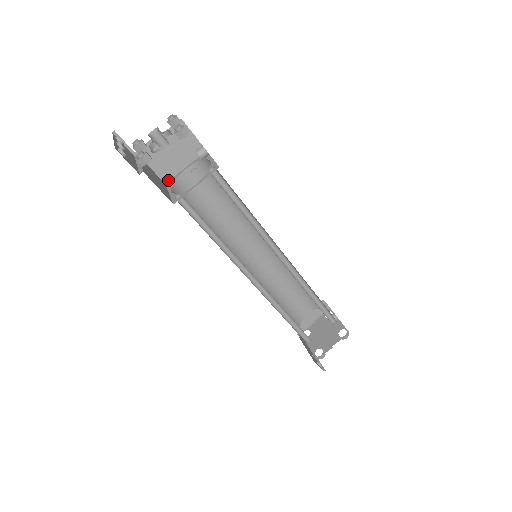
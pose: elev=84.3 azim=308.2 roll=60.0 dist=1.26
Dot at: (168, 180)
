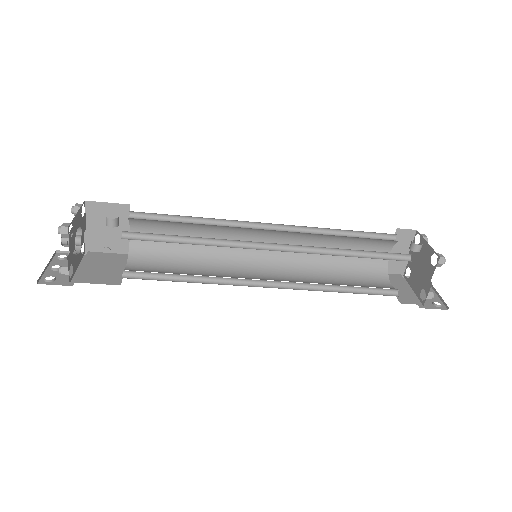
Dot at: occluded
